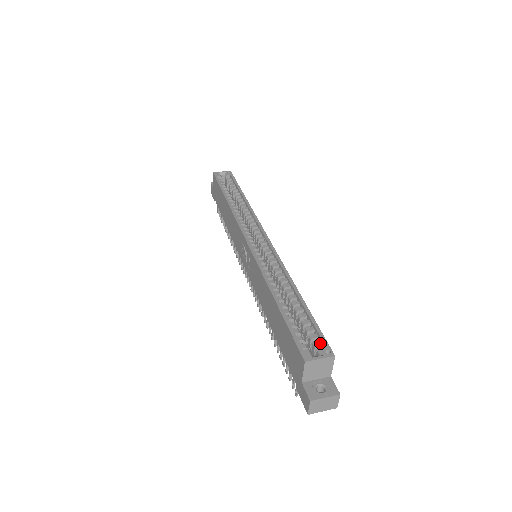
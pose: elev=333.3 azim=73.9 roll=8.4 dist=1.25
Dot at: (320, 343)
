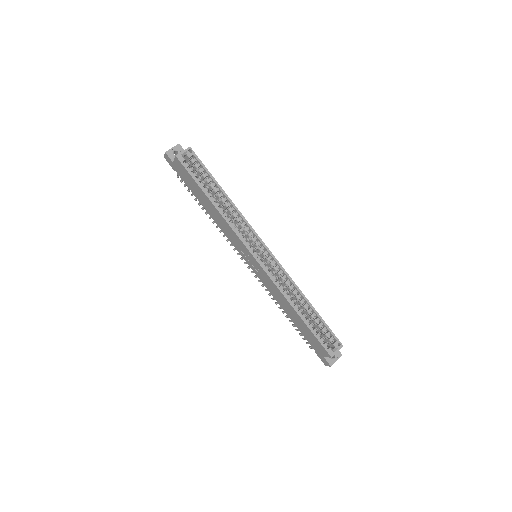
Dot at: (333, 338)
